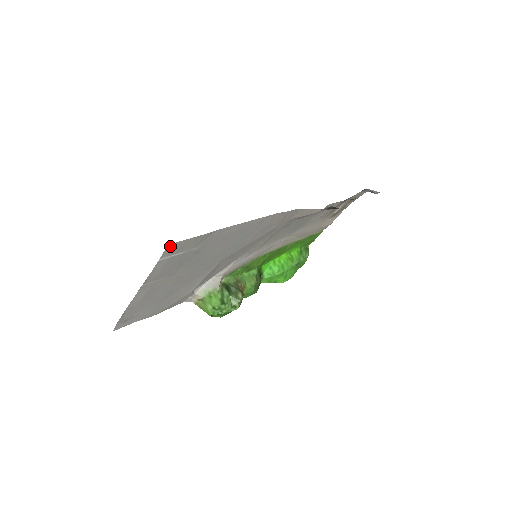
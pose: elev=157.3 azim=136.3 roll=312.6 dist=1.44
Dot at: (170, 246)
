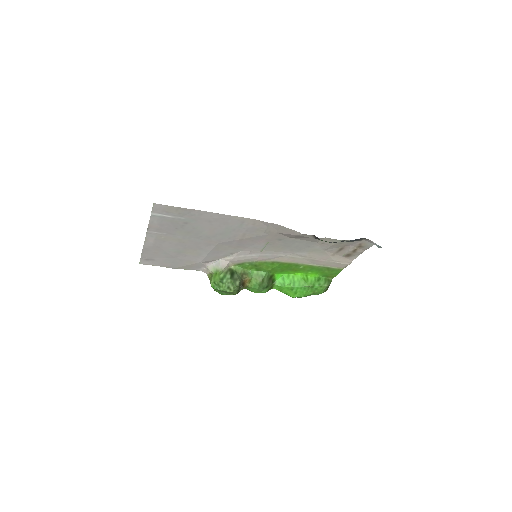
Dot at: (156, 205)
